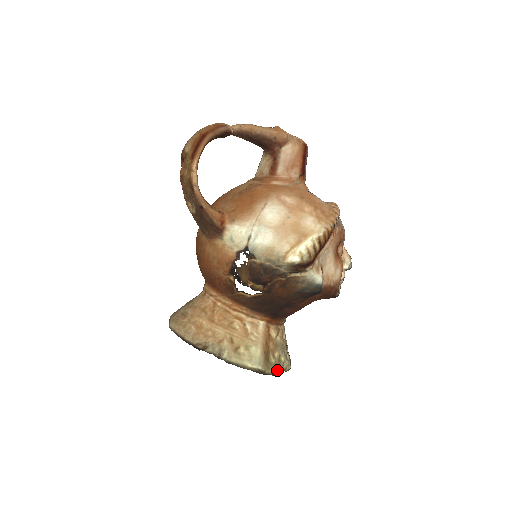
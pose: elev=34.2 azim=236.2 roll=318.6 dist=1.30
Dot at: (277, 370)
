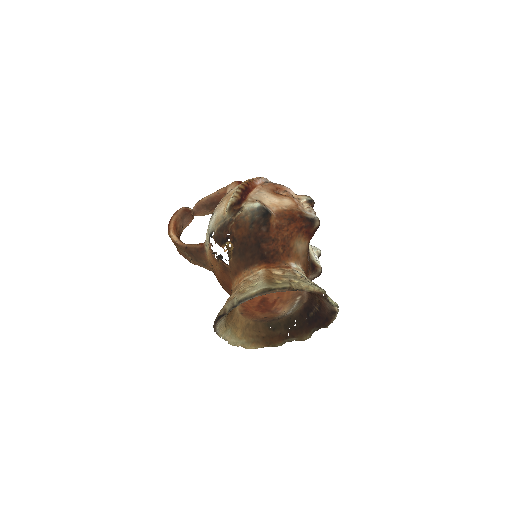
Dot at: (287, 285)
